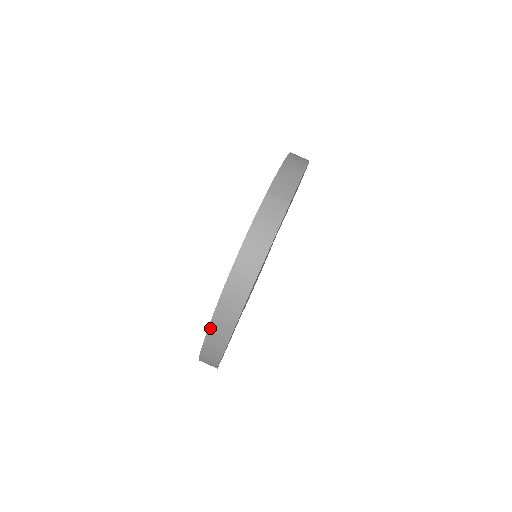
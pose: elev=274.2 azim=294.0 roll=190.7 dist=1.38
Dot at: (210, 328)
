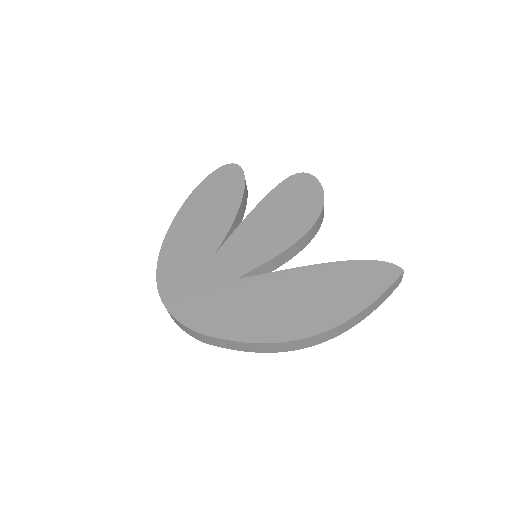
Dot at: (166, 236)
